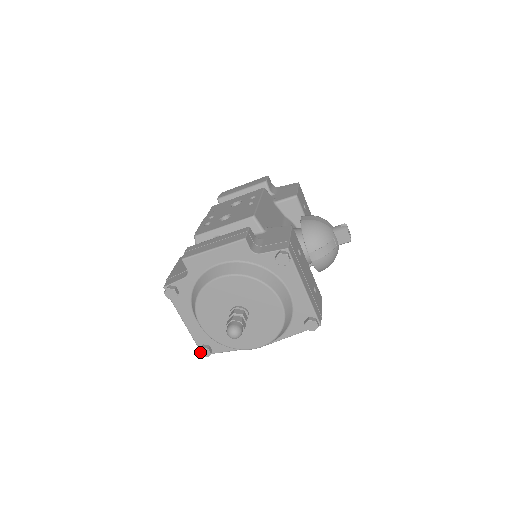
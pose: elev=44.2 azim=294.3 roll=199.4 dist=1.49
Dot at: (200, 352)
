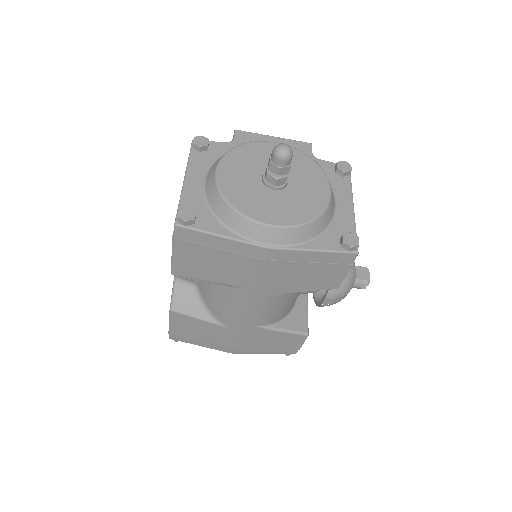
Dot at: (181, 210)
